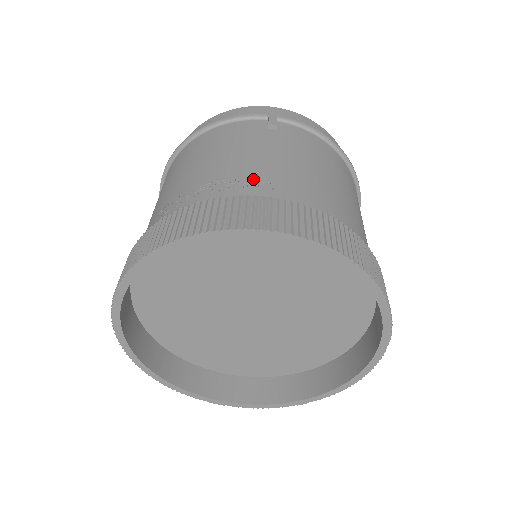
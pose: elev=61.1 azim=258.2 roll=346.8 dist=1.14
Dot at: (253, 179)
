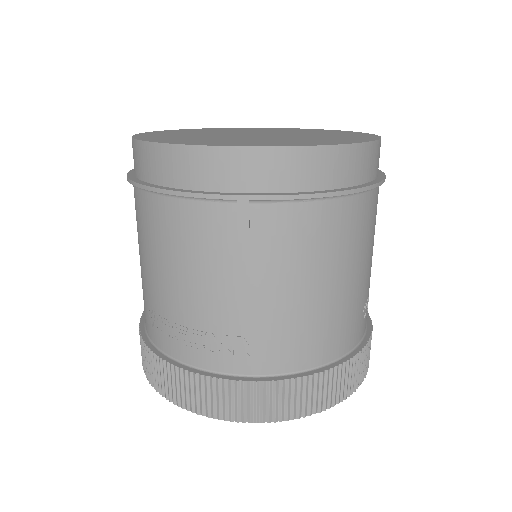
Dot at: (227, 341)
